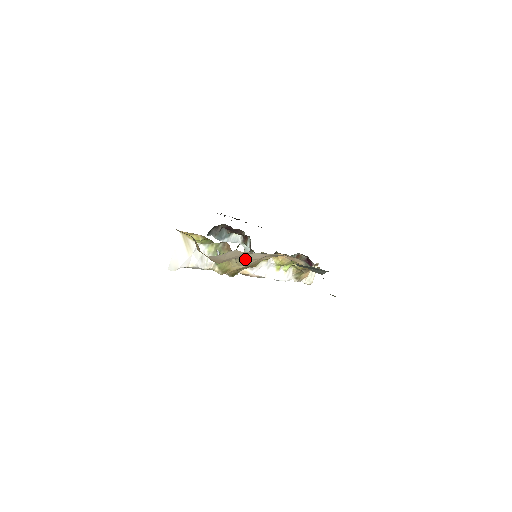
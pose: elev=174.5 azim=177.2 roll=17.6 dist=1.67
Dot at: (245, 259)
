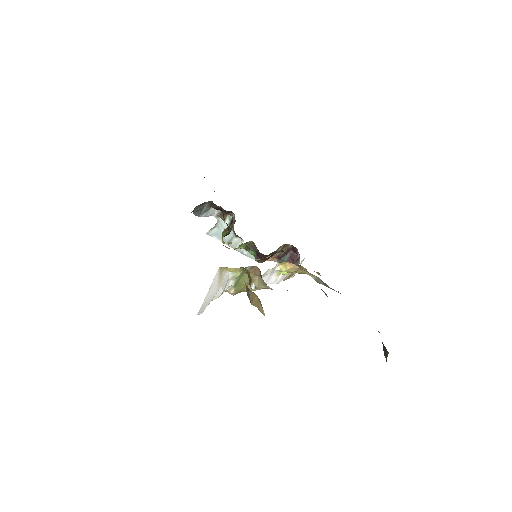
Dot at: occluded
